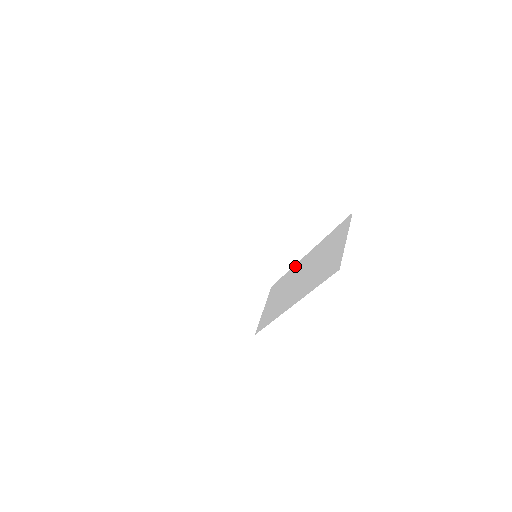
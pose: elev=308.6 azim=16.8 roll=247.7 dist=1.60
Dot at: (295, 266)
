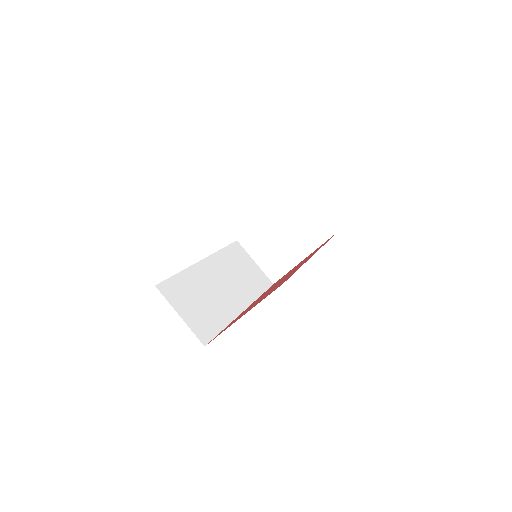
Dot at: occluded
